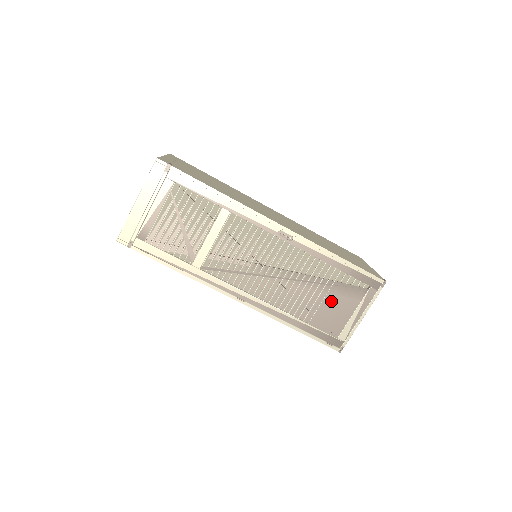
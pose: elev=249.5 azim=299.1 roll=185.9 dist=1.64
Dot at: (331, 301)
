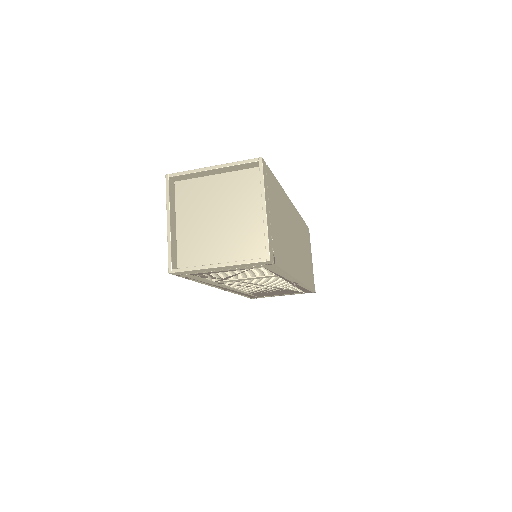
Dot at: (277, 292)
